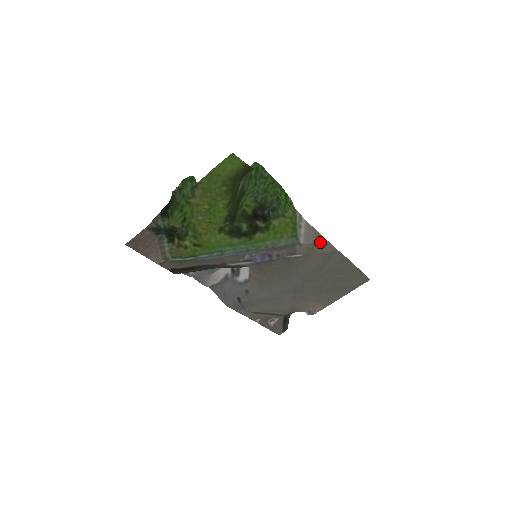
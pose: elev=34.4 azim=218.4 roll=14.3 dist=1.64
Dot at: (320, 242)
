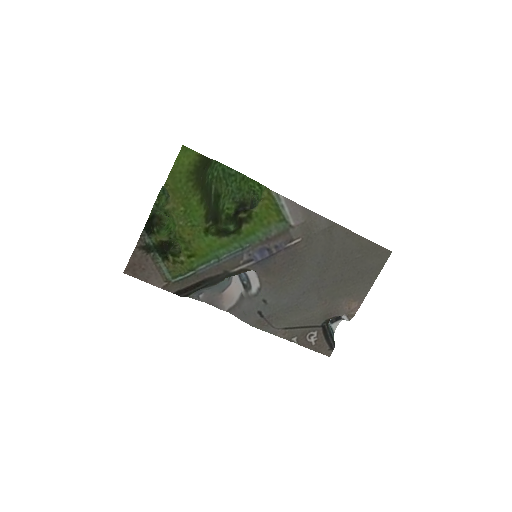
Dot at: (311, 218)
